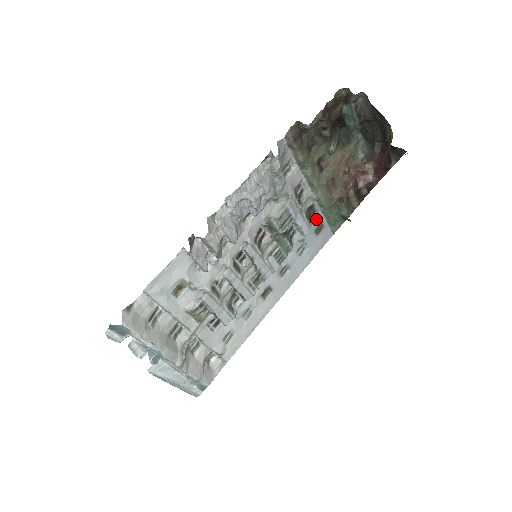
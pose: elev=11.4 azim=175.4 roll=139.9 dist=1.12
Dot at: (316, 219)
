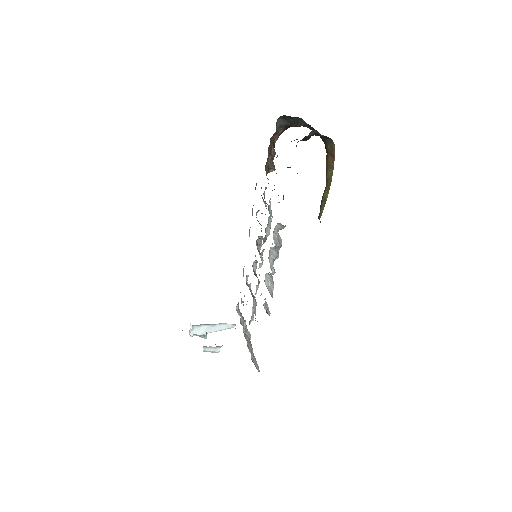
Dot at: occluded
